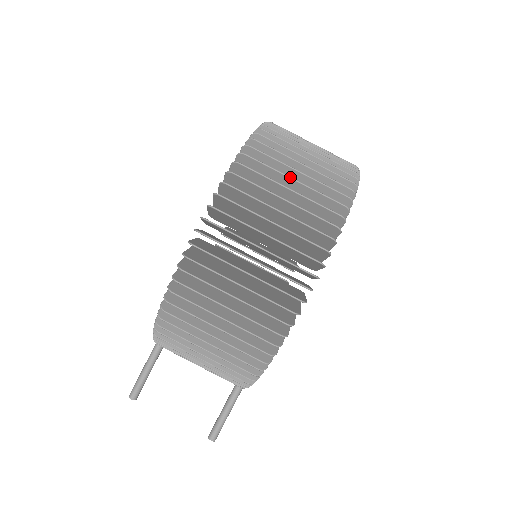
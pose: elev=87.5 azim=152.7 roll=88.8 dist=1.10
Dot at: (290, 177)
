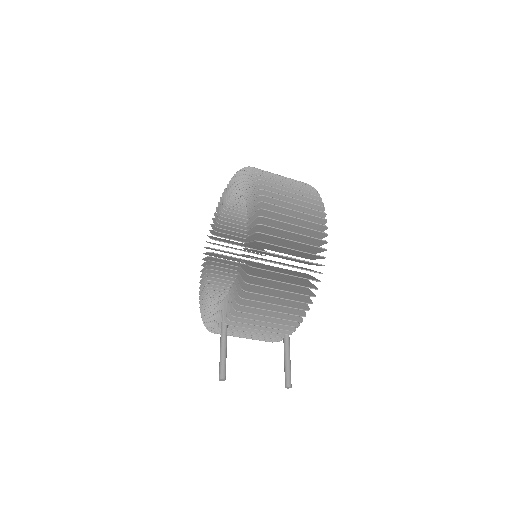
Dot at: occluded
